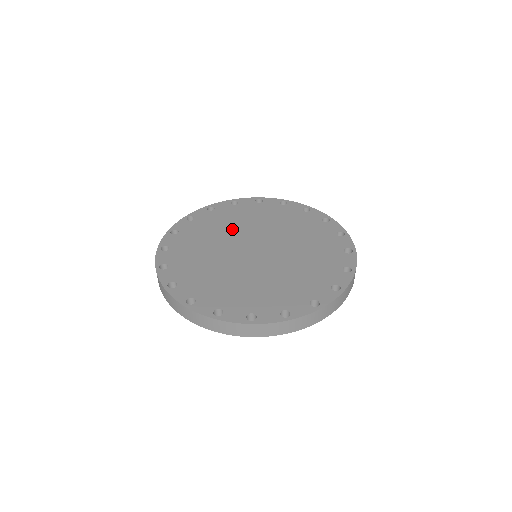
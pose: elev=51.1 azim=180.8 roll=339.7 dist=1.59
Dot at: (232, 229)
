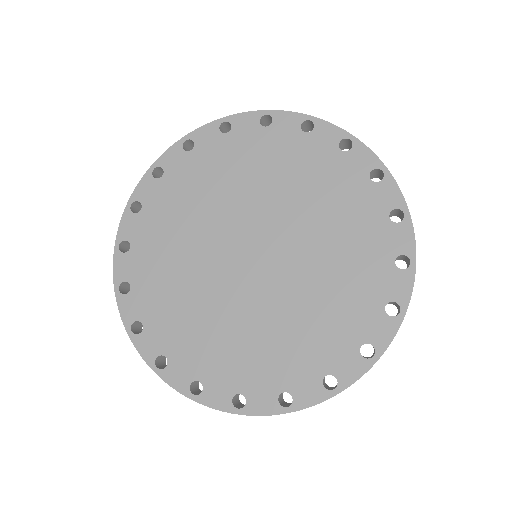
Dot at: (257, 189)
